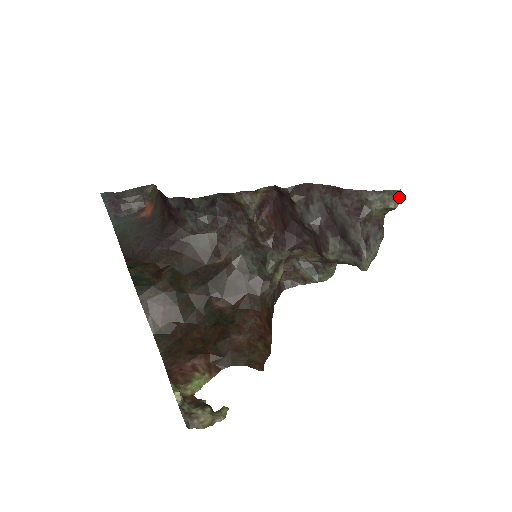
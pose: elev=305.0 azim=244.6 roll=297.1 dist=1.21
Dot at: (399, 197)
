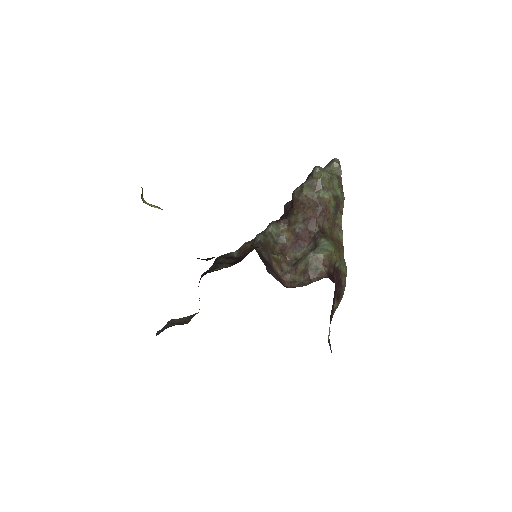
Dot at: (337, 159)
